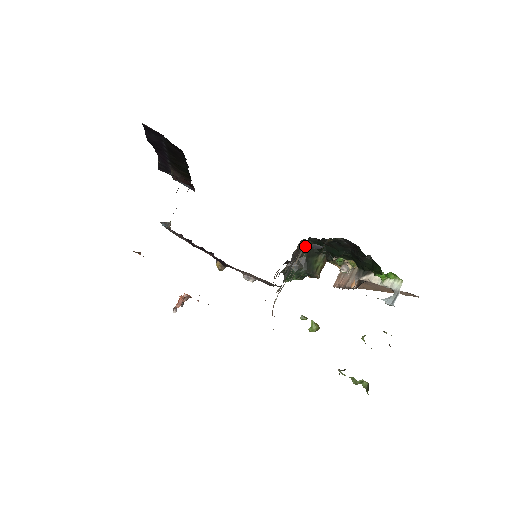
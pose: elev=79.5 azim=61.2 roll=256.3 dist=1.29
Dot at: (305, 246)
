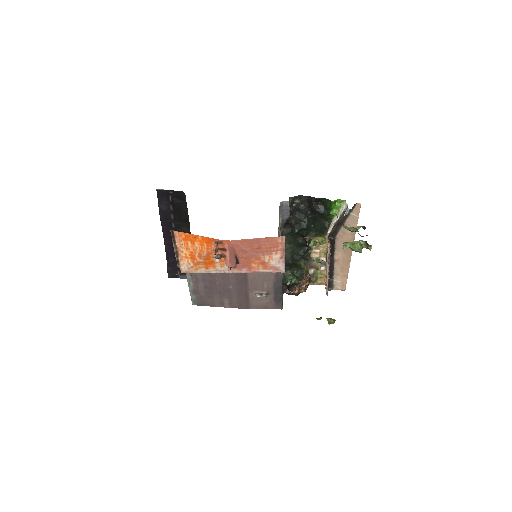
Dot at: occluded
